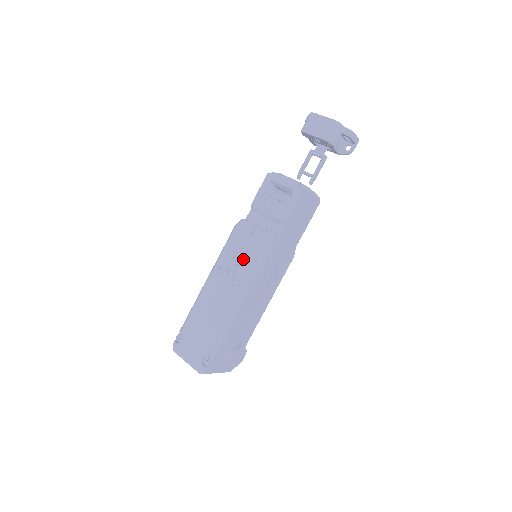
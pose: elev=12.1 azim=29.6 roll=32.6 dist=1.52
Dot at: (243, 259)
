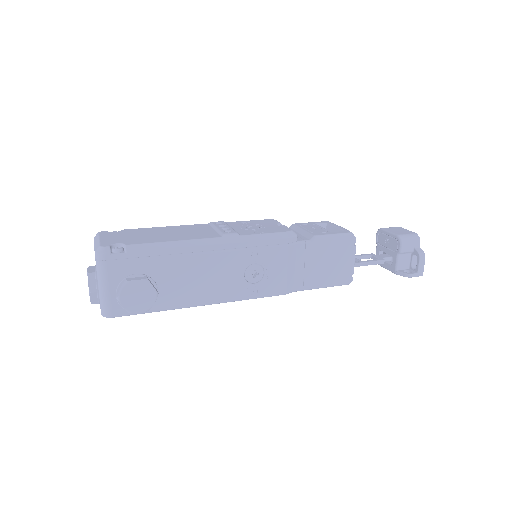
Dot at: (251, 228)
